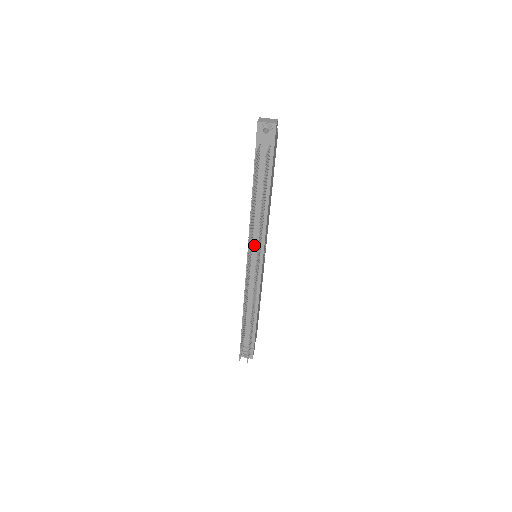
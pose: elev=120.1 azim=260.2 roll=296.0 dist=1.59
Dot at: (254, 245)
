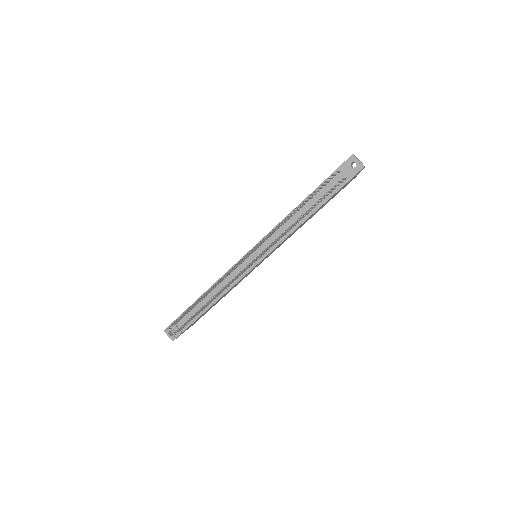
Dot at: (264, 245)
